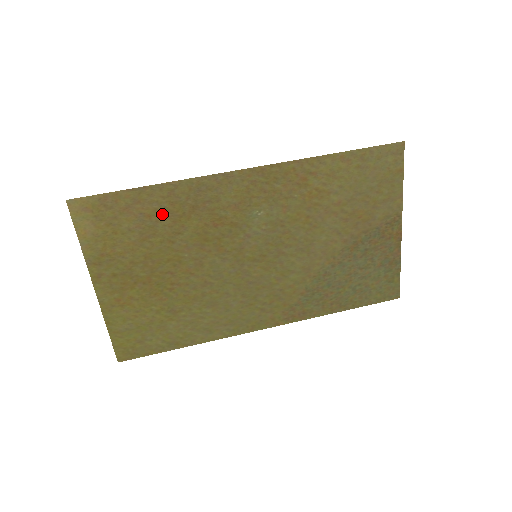
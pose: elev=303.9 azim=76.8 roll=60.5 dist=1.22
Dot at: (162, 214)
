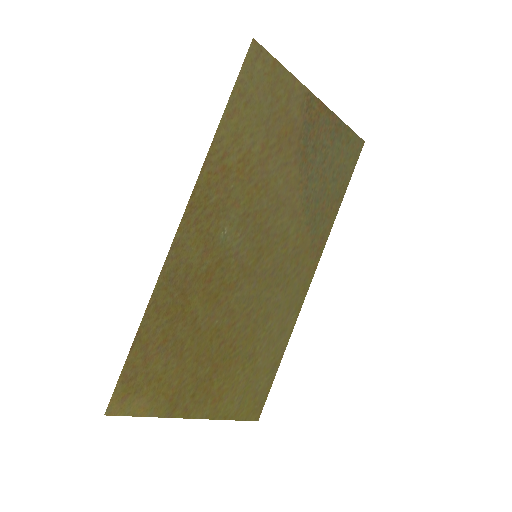
Dot at: (170, 327)
